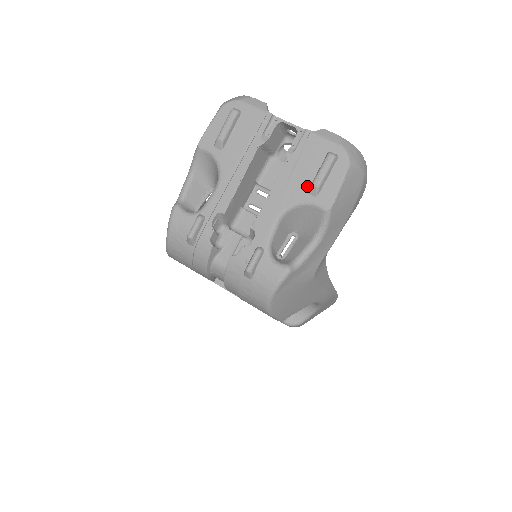
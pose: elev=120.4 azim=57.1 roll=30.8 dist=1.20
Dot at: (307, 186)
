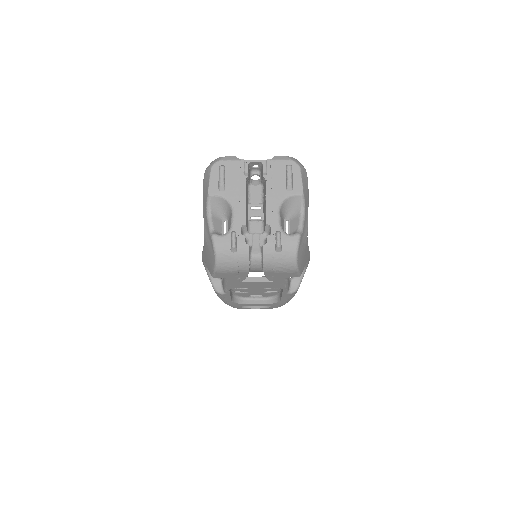
Dot at: (284, 188)
